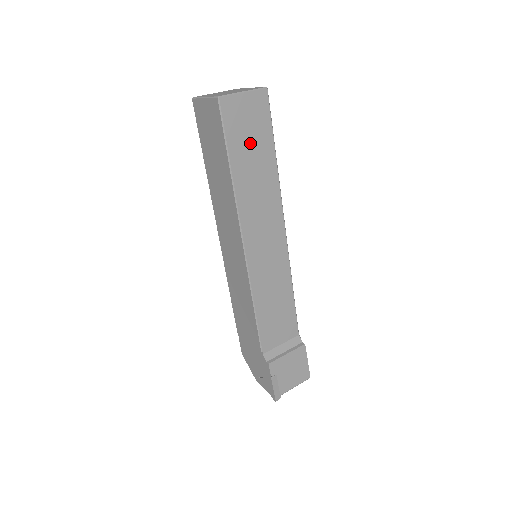
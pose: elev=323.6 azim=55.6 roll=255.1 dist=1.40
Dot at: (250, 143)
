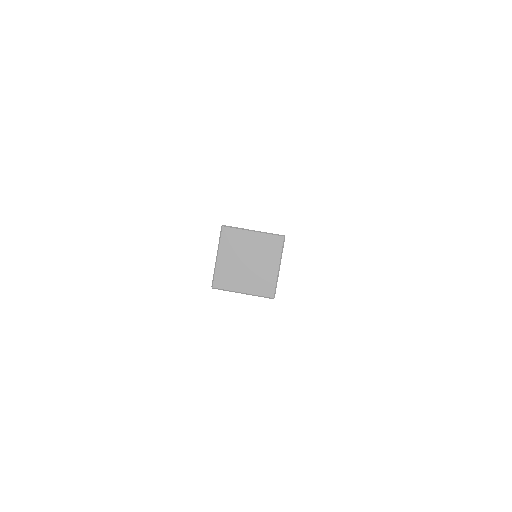
Dot at: occluded
